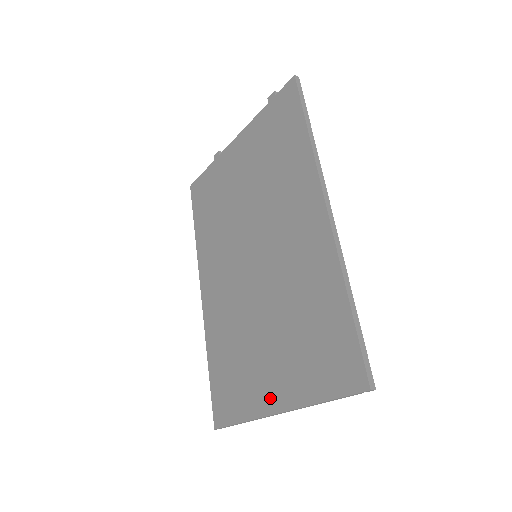
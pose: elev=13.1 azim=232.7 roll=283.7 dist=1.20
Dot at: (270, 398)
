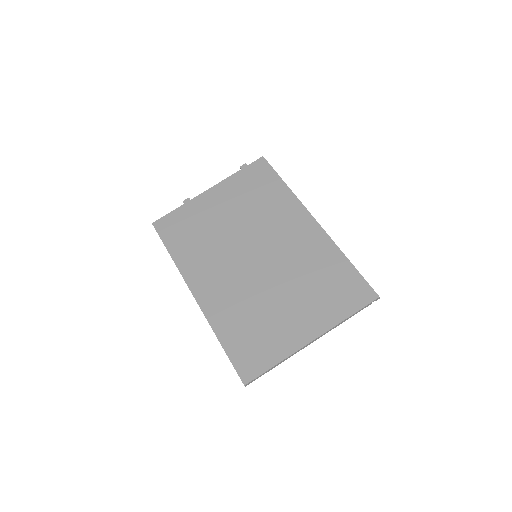
Dot at: (303, 334)
